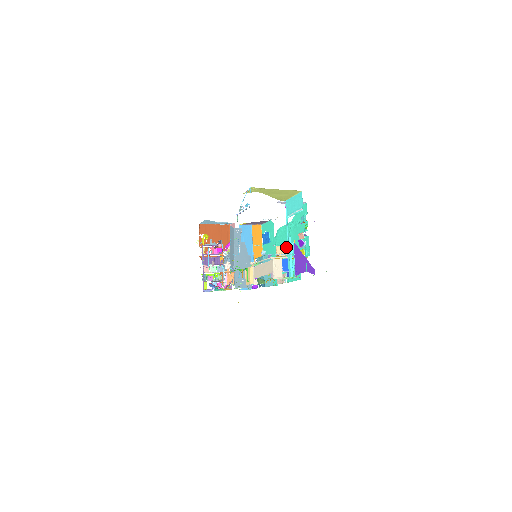
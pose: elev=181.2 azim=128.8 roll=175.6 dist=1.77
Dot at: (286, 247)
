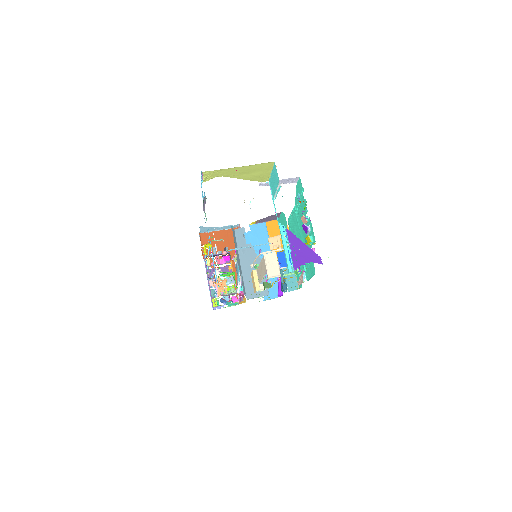
Dot at: occluded
